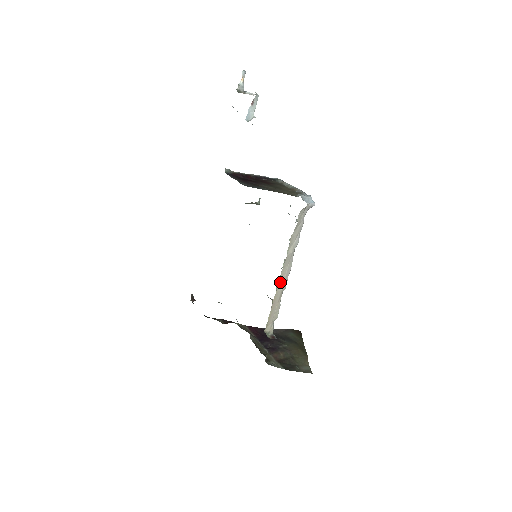
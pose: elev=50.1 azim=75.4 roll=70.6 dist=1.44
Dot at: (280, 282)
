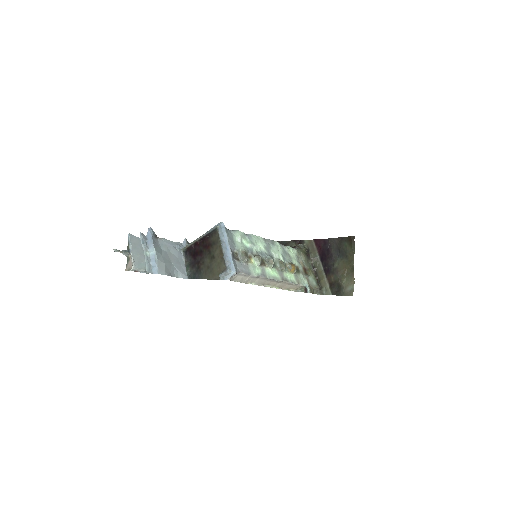
Dot at: (273, 284)
